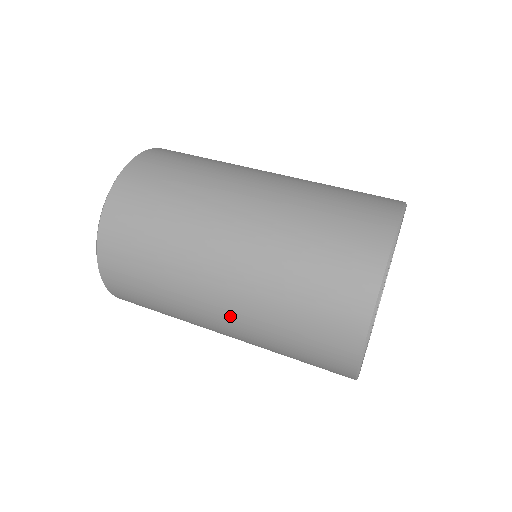
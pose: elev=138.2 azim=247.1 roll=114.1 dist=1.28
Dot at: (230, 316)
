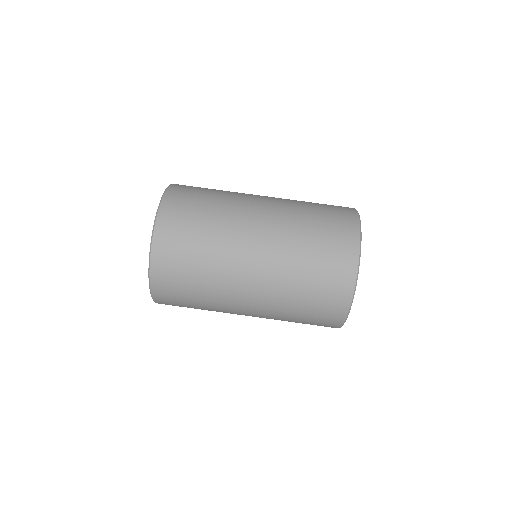
Dot at: occluded
